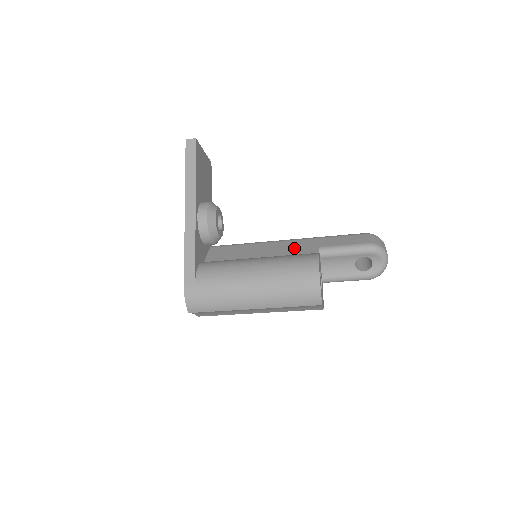
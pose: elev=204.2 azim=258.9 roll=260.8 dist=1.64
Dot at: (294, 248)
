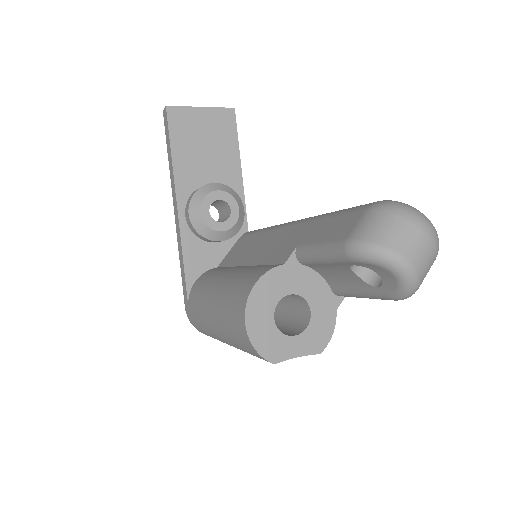
Dot at: (278, 246)
